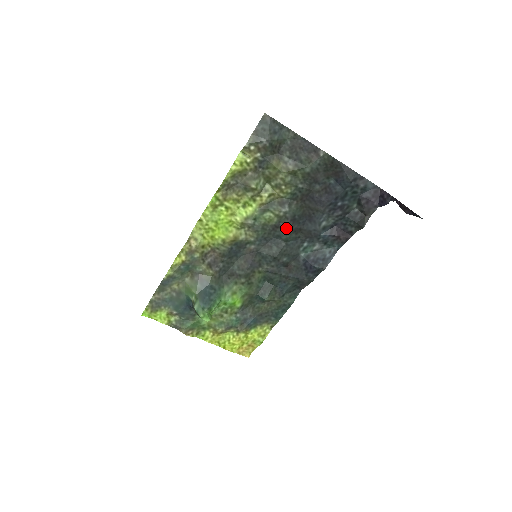
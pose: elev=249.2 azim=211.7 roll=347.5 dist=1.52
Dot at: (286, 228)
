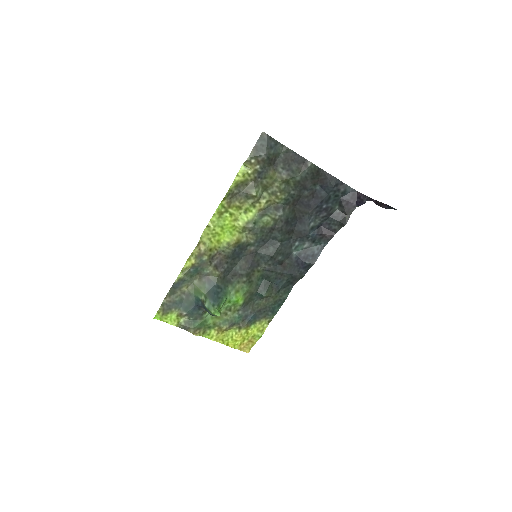
Dot at: (281, 230)
